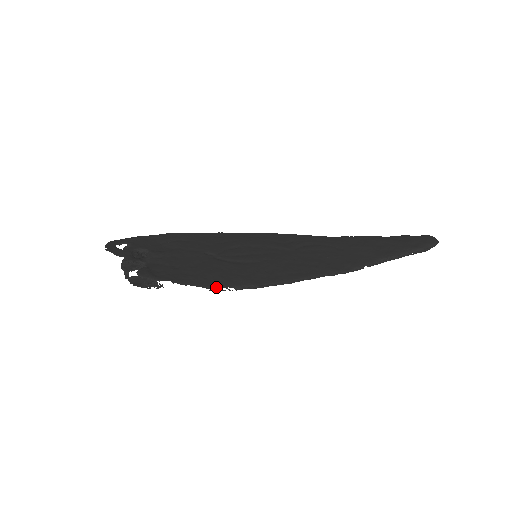
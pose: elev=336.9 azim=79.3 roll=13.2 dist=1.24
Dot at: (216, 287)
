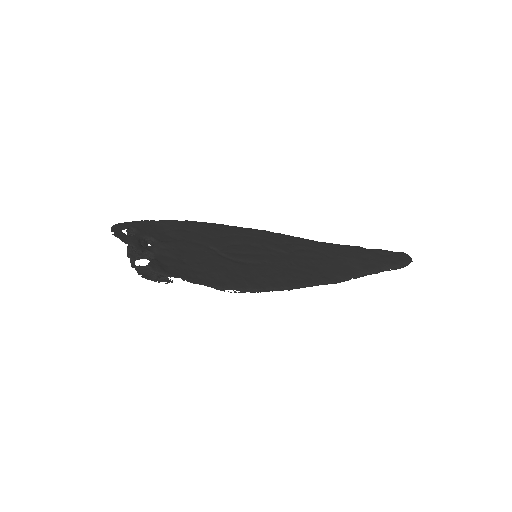
Dot at: (223, 288)
